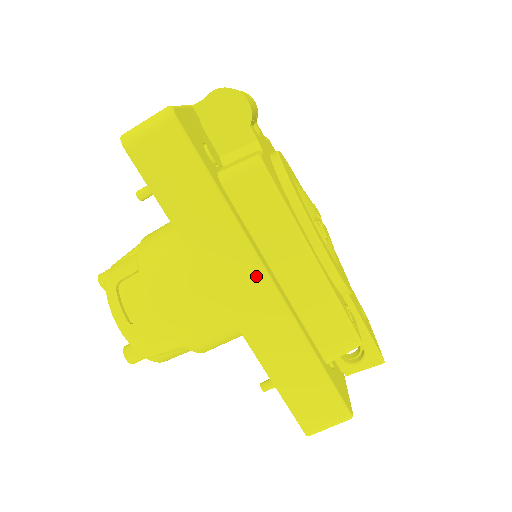
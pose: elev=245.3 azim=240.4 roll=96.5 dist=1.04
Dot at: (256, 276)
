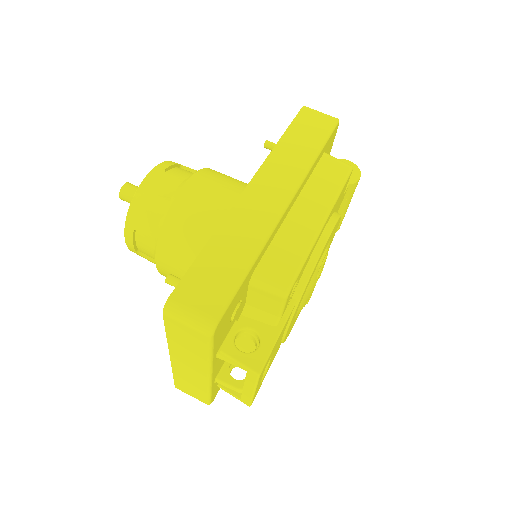
Dot at: (285, 192)
